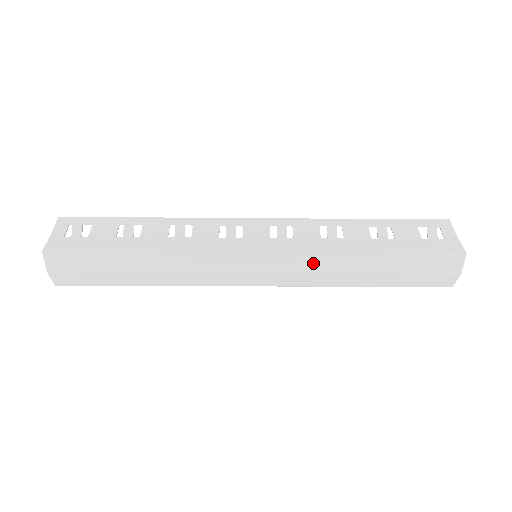
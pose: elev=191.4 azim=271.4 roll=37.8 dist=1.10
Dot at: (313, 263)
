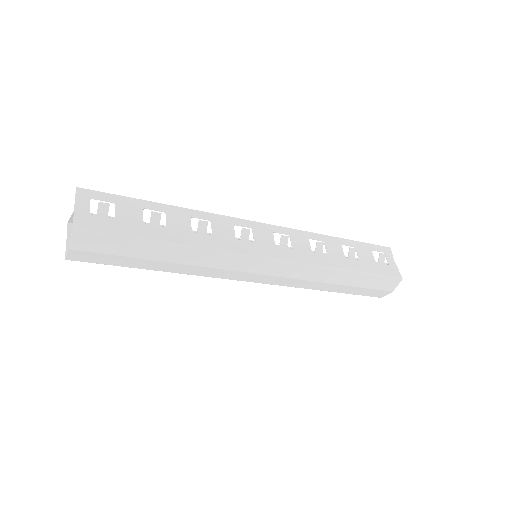
Dot at: (306, 272)
